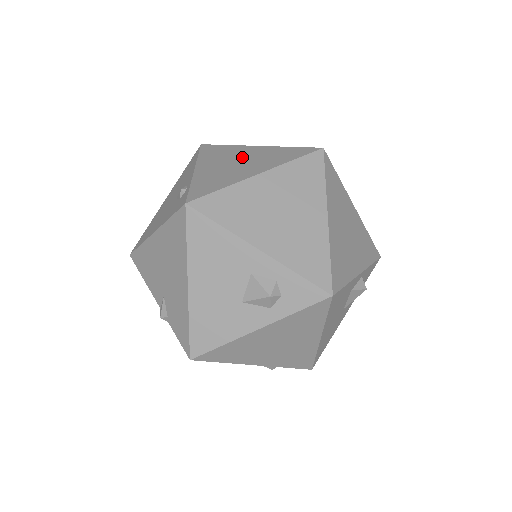
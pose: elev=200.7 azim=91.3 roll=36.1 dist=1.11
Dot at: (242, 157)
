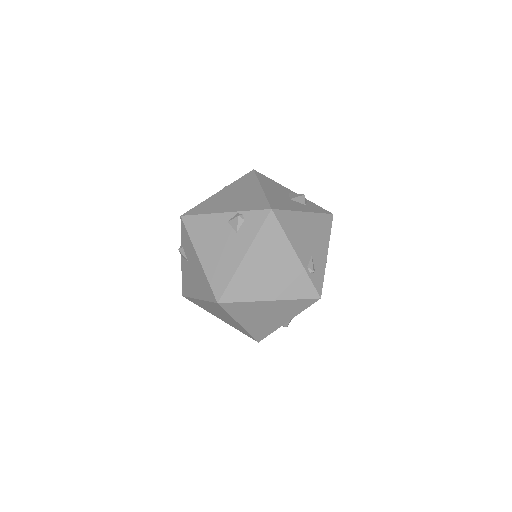
Dot at: occluded
